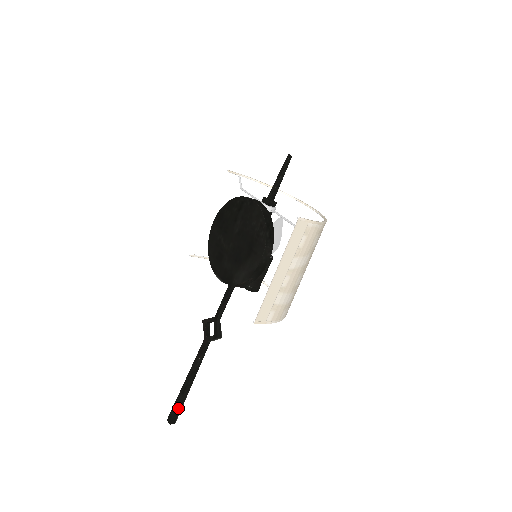
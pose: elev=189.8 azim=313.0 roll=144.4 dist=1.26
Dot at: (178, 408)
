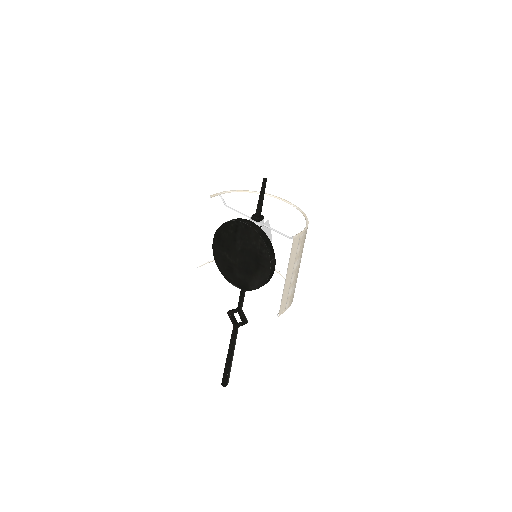
Dot at: (228, 375)
